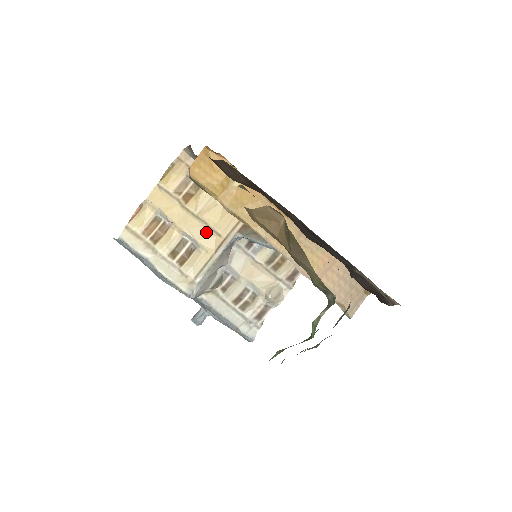
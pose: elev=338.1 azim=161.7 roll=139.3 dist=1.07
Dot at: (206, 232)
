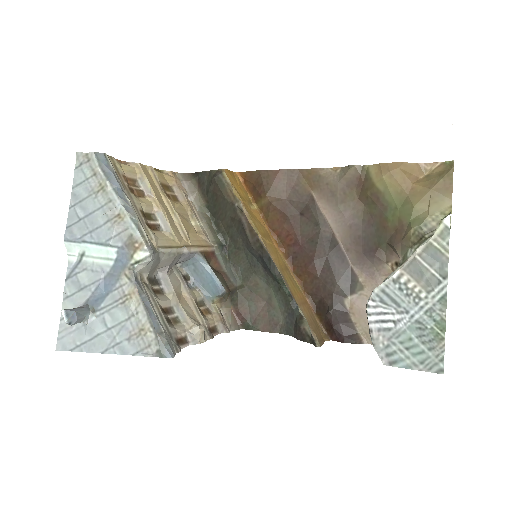
Dot at: (177, 228)
